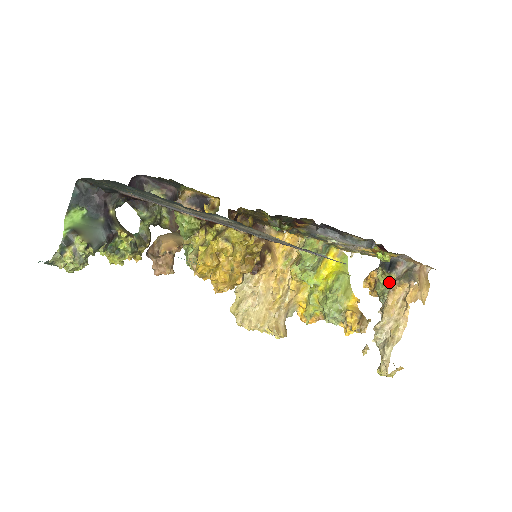
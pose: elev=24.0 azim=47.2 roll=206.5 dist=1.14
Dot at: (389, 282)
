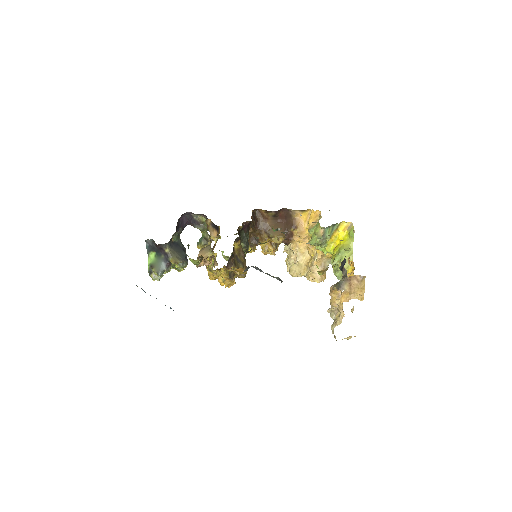
Dot at: occluded
